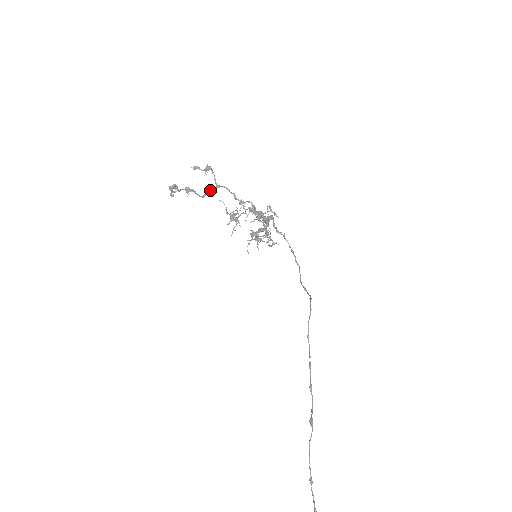
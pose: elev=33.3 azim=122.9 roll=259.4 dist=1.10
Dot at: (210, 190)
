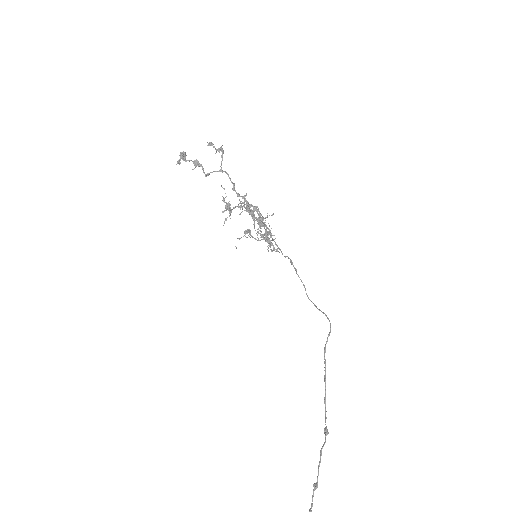
Dot at: (213, 171)
